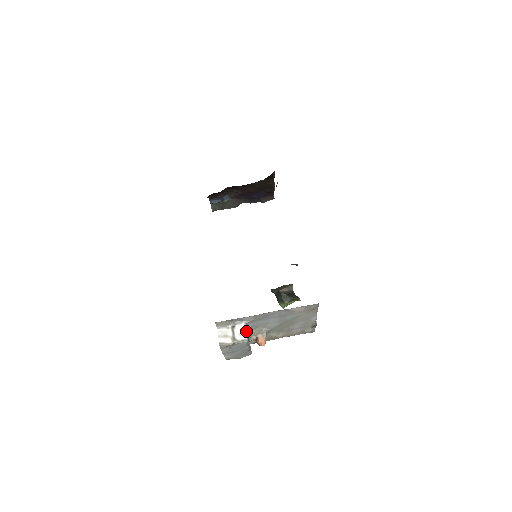
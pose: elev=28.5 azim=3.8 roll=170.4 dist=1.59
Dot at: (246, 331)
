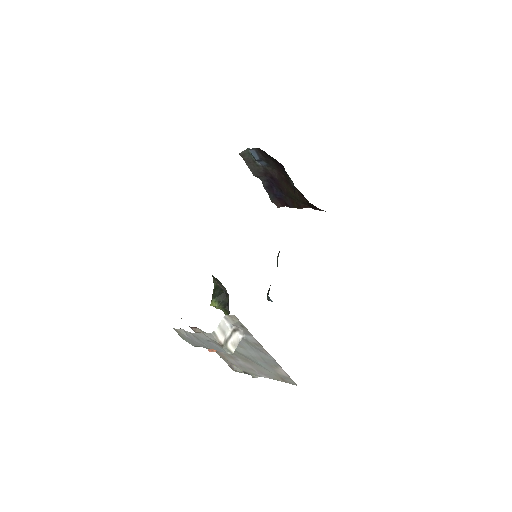
Dot at: (237, 345)
